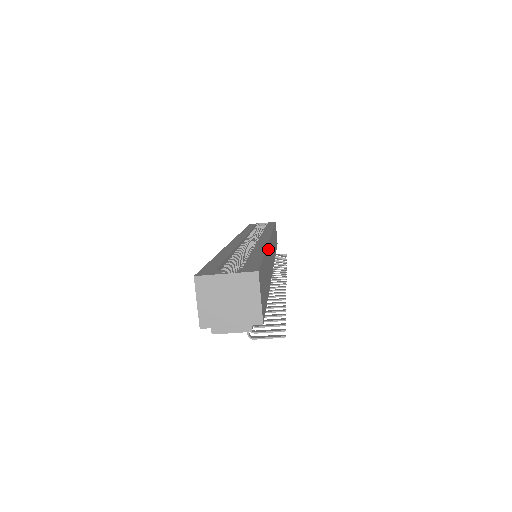
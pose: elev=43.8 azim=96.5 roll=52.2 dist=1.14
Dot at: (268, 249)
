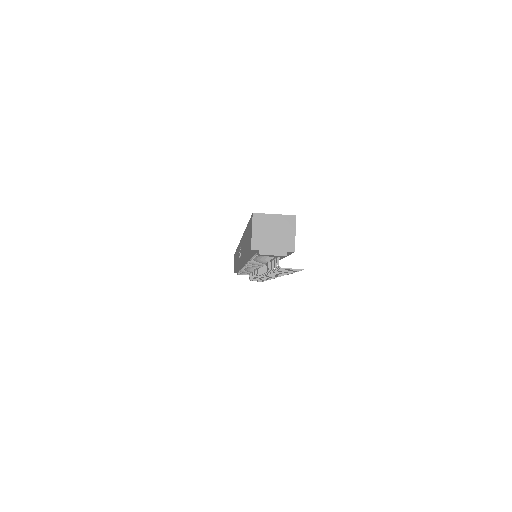
Dot at: occluded
